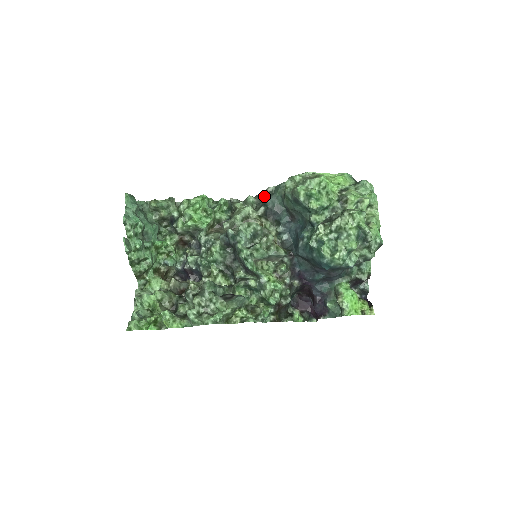
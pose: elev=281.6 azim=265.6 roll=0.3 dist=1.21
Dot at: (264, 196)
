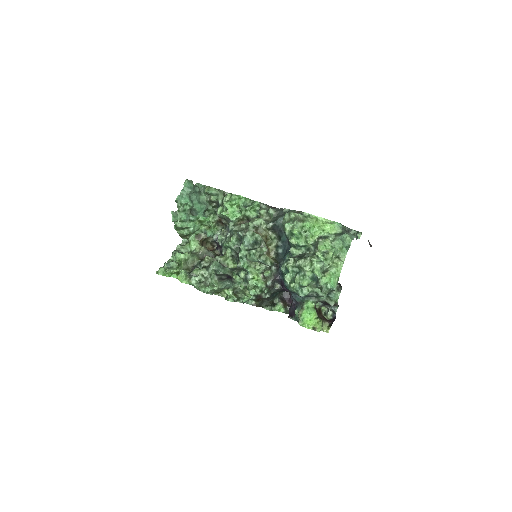
Dot at: (281, 213)
